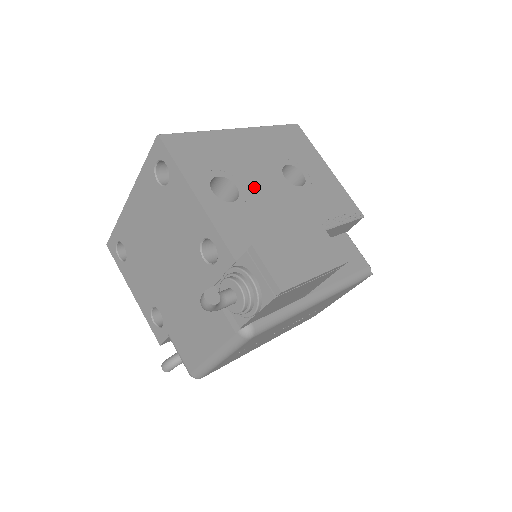
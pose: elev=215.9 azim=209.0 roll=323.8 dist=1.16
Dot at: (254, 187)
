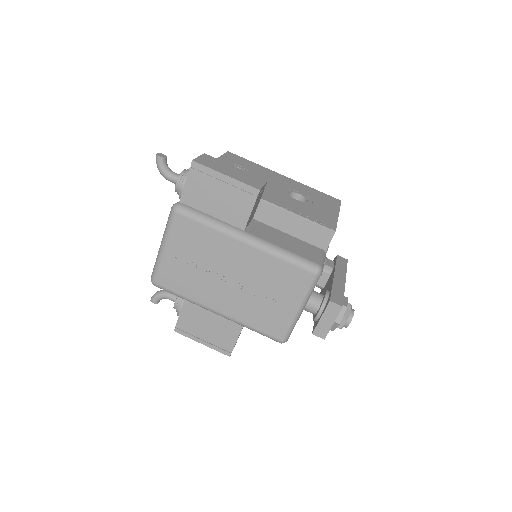
Dot at: occluded
